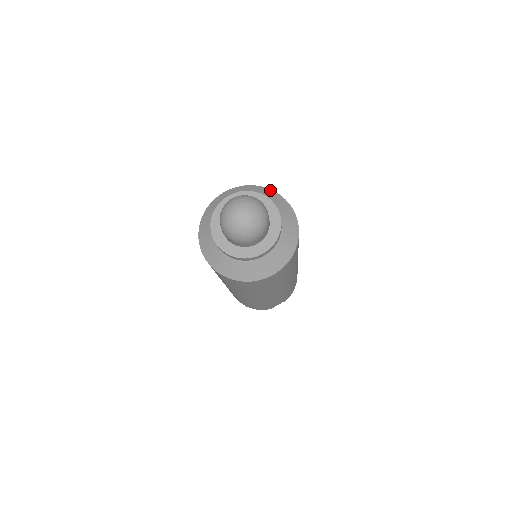
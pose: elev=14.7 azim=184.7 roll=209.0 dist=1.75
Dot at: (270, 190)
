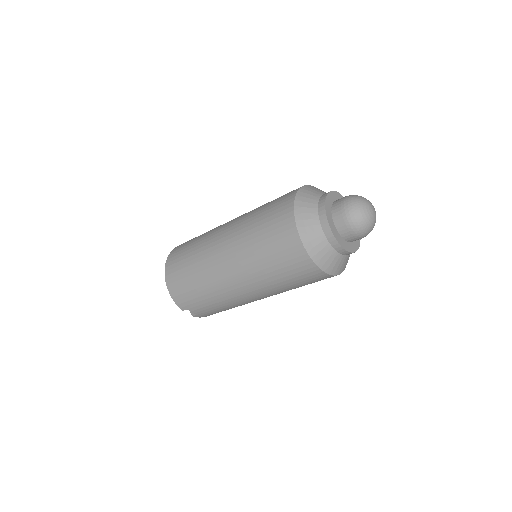
Dot at: occluded
